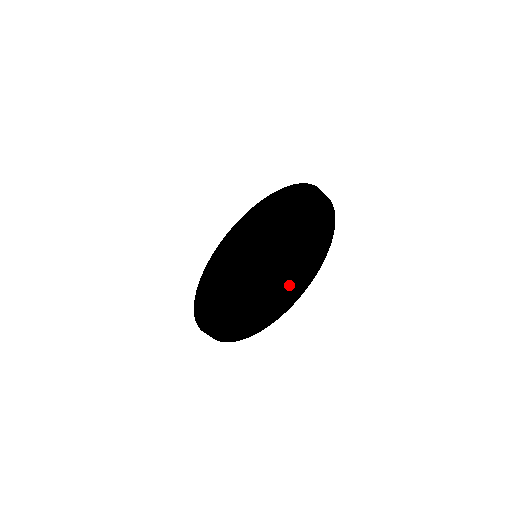
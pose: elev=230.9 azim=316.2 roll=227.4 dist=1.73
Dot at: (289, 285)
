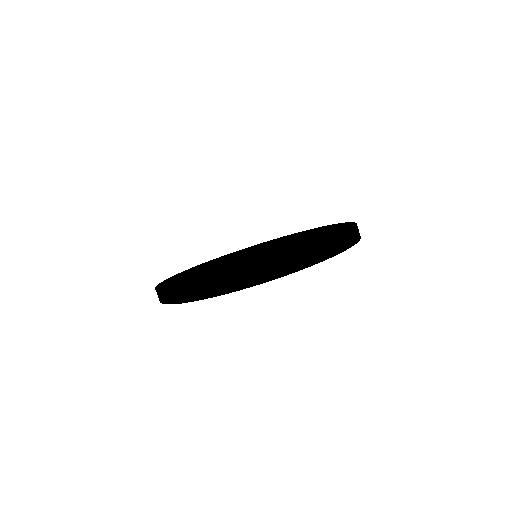
Dot at: (224, 275)
